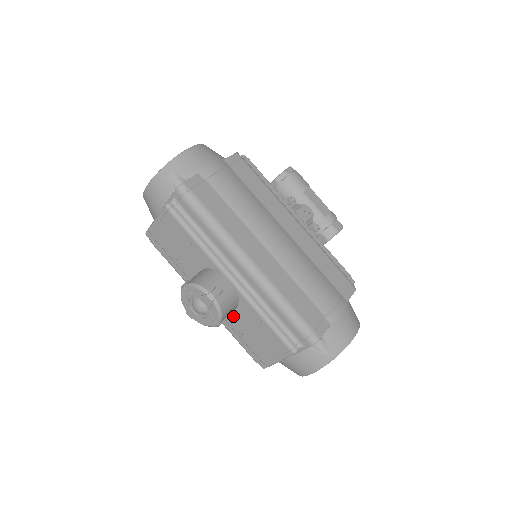
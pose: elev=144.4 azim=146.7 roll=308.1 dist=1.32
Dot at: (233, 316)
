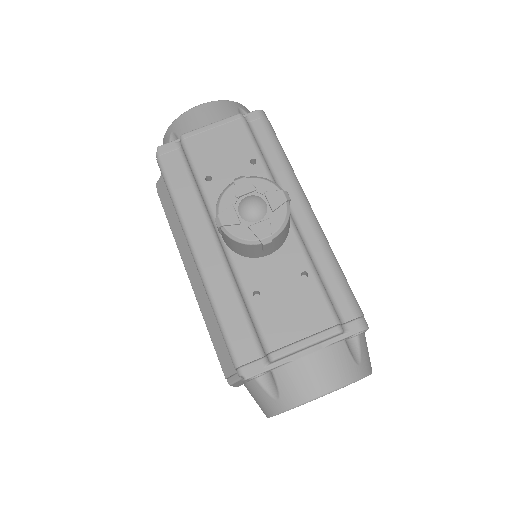
Dot at: (258, 265)
